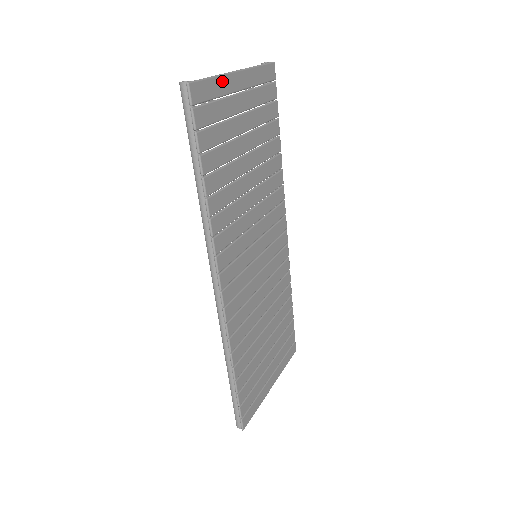
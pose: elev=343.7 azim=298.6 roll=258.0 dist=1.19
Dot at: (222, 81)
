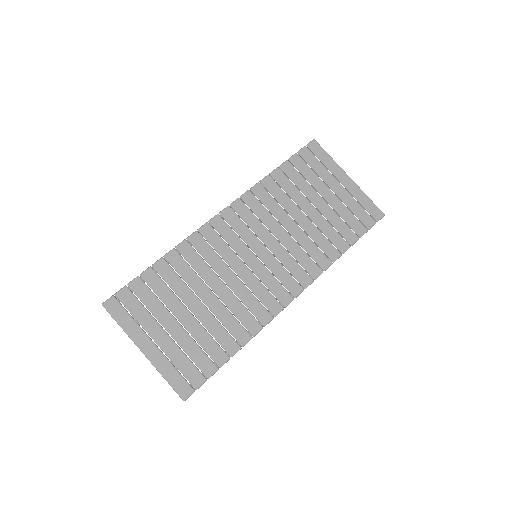
Dot at: (334, 164)
